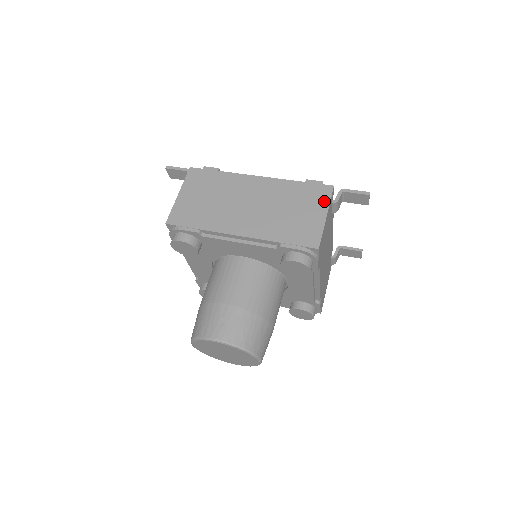
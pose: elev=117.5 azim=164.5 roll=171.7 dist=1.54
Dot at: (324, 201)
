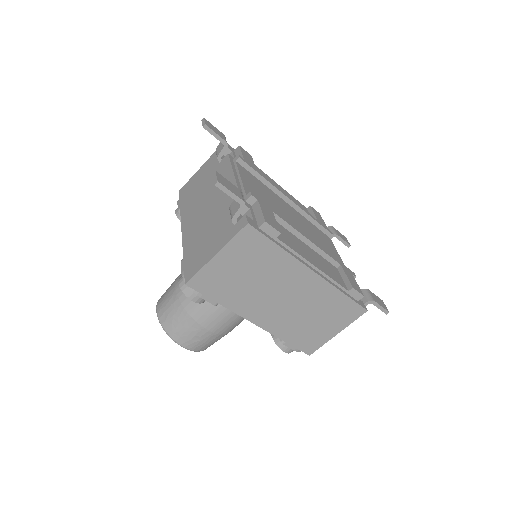
Dot at: (347, 321)
